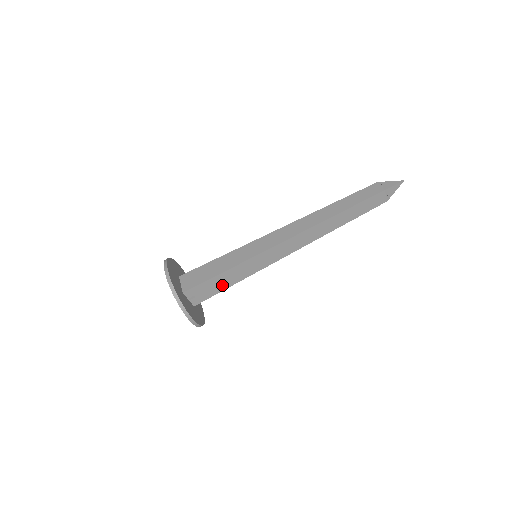
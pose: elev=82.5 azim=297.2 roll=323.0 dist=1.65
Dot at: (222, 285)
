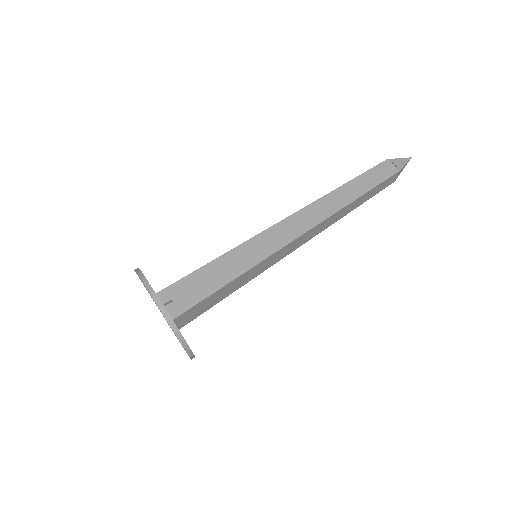
Dot at: (210, 284)
